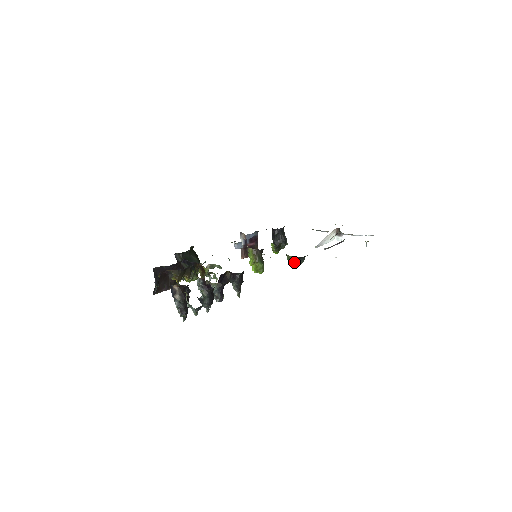
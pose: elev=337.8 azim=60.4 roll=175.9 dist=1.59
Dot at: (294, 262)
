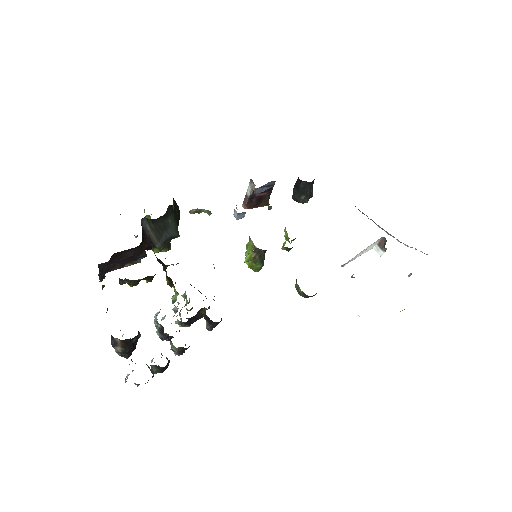
Dot at: (302, 296)
